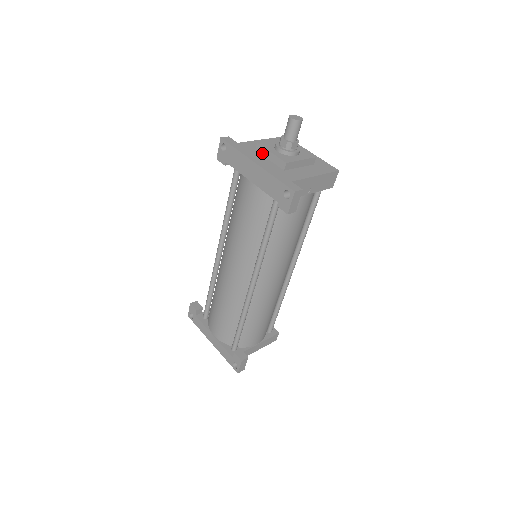
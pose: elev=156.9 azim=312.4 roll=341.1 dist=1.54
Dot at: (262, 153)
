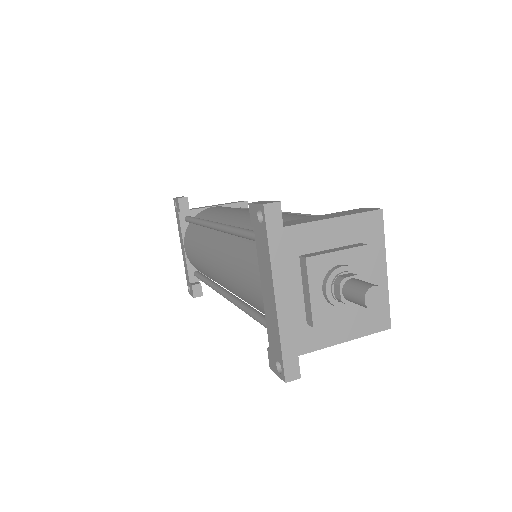
Dot at: (302, 273)
